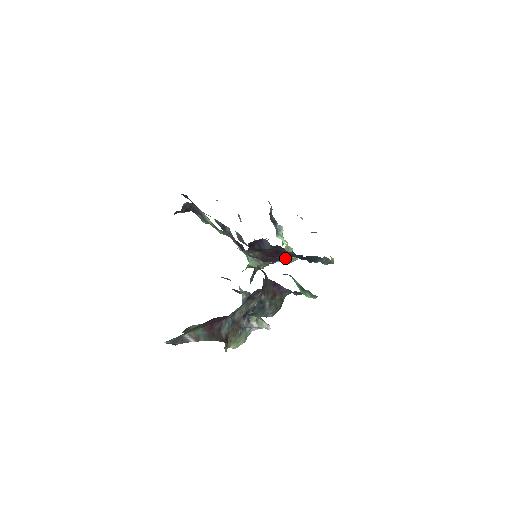
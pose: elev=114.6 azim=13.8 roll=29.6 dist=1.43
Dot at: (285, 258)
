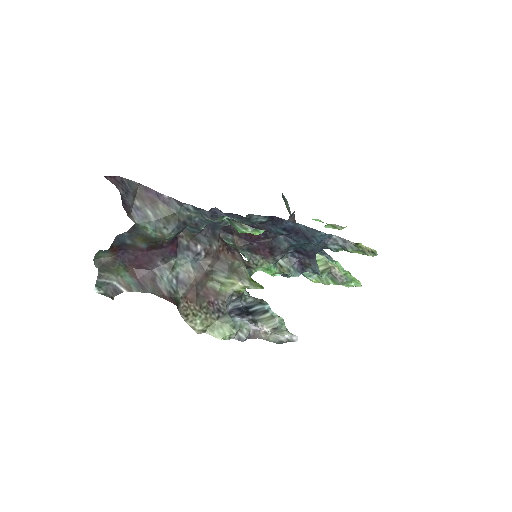
Dot at: (310, 264)
